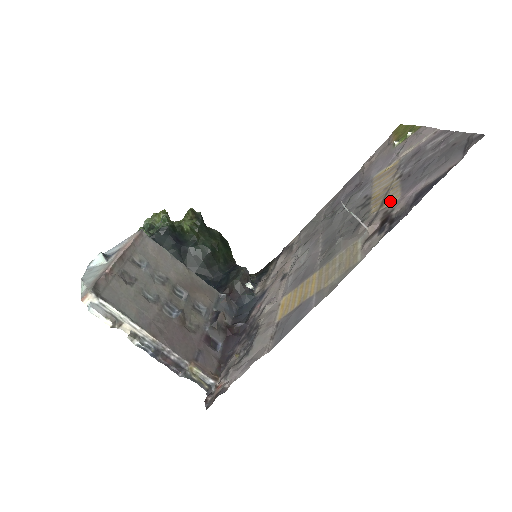
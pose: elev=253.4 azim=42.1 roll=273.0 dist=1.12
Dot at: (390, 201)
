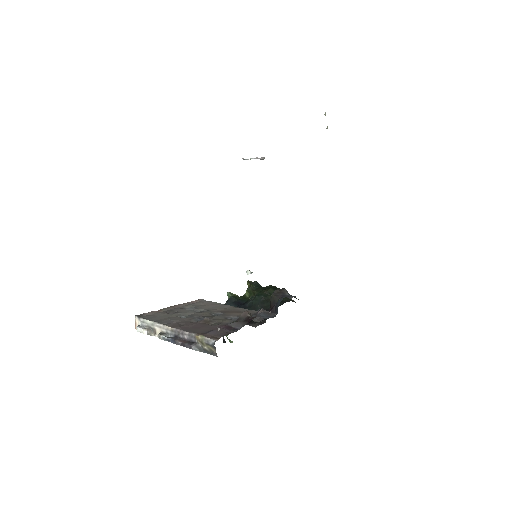
Dot at: occluded
